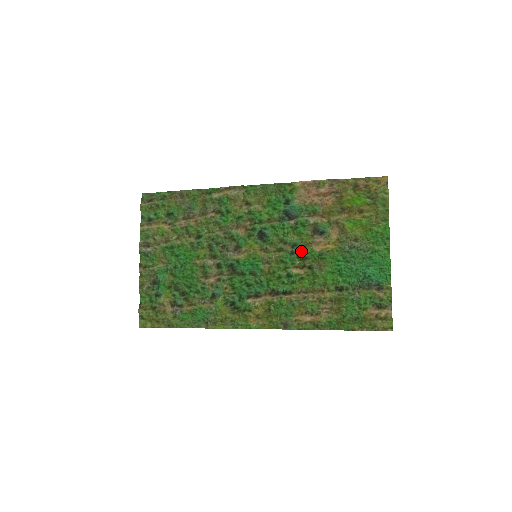
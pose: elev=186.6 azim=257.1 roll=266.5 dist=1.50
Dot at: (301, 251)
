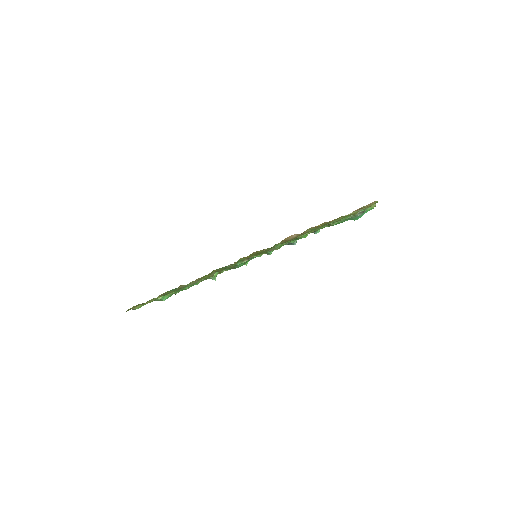
Dot at: occluded
